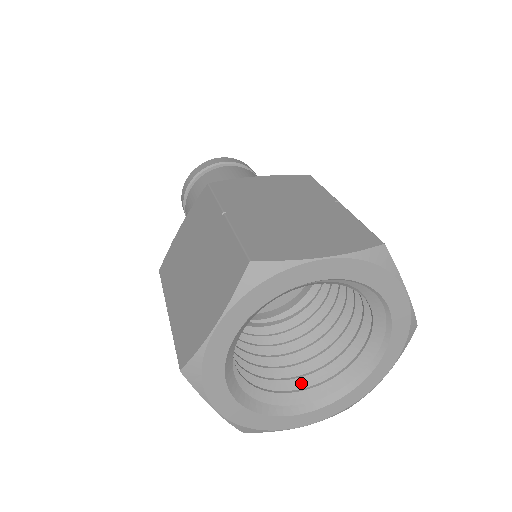
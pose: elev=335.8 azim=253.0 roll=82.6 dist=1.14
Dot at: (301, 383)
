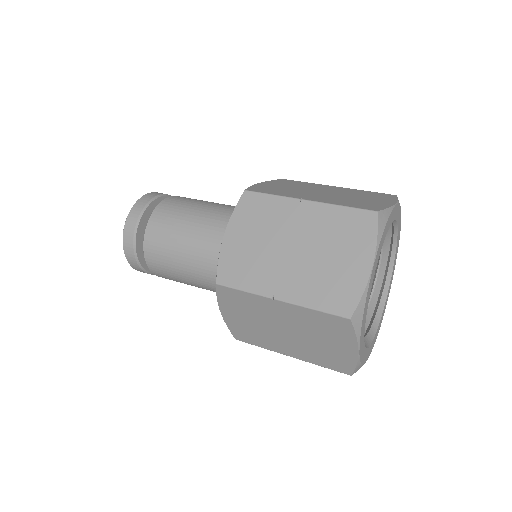
Dot at: occluded
